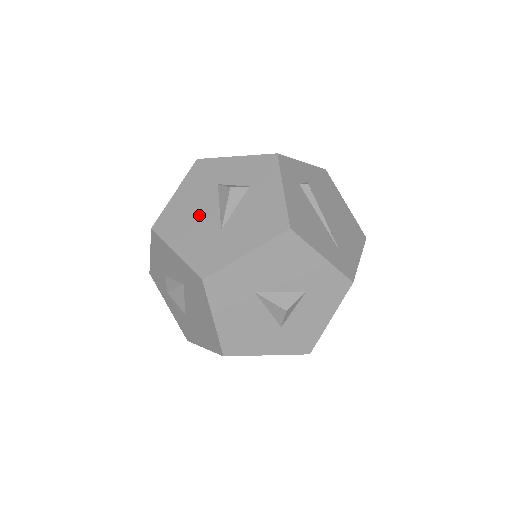
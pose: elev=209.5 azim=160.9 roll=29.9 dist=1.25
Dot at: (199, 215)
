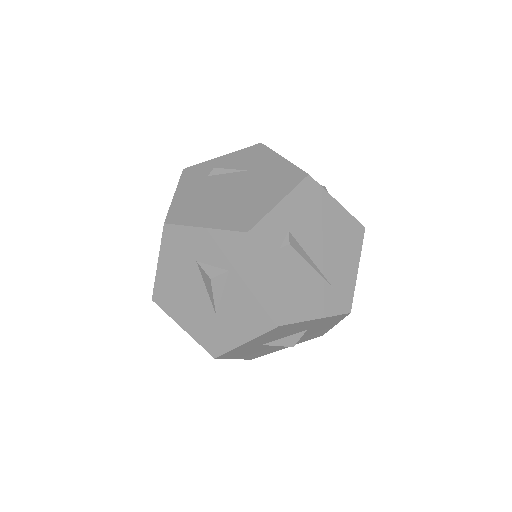
Dot at: (190, 295)
